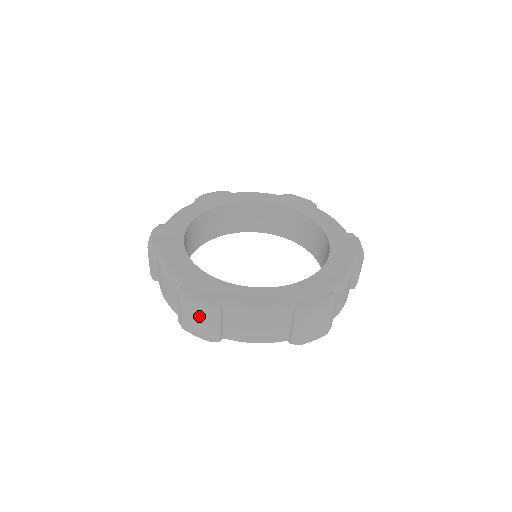
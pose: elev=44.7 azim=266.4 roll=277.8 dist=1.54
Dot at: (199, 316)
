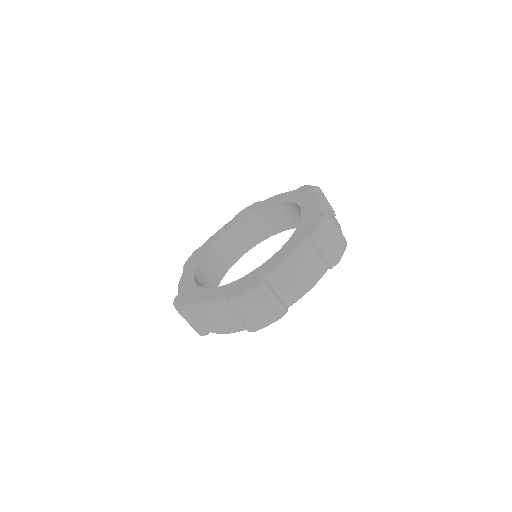
Dot at: (183, 317)
